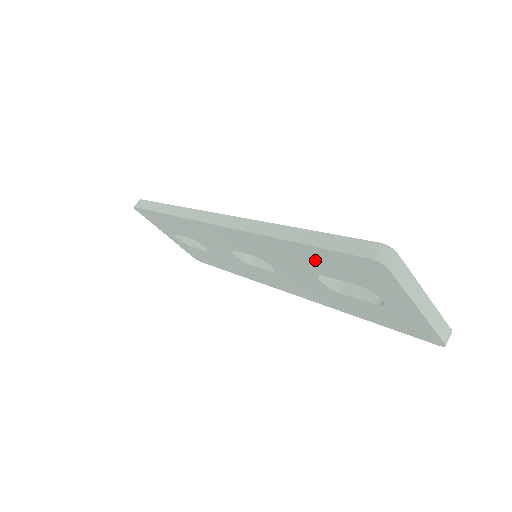
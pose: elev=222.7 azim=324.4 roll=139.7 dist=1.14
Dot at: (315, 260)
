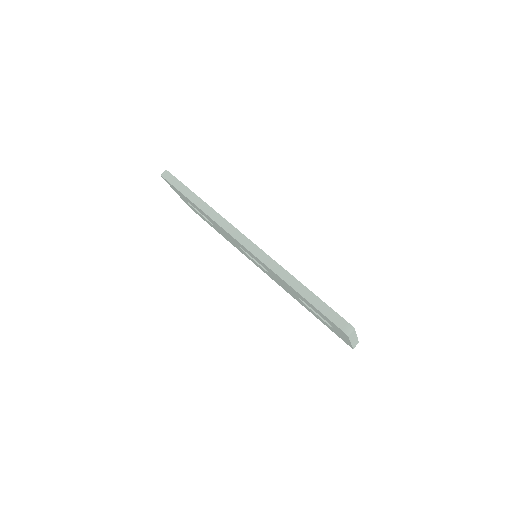
Dot at: (306, 301)
